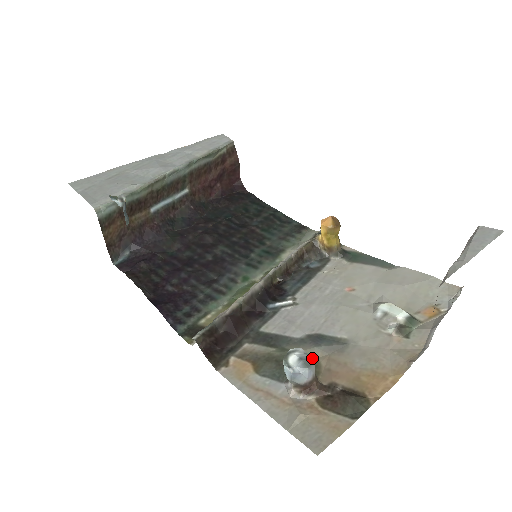
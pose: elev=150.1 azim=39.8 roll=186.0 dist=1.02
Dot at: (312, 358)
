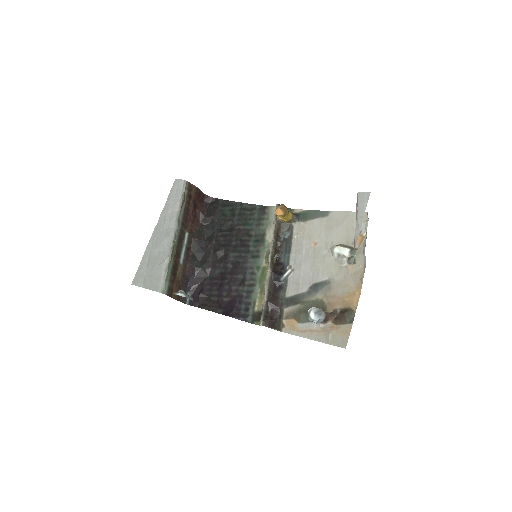
Dot at: (319, 300)
